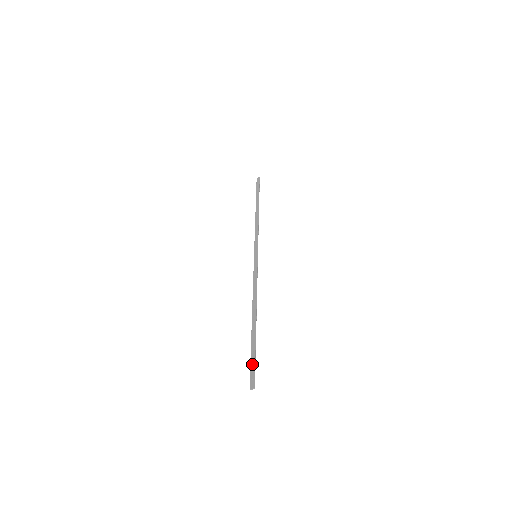
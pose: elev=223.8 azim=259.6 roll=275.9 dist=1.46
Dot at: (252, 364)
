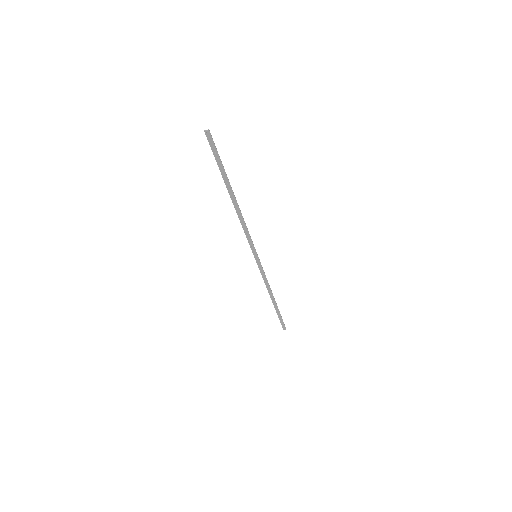
Dot at: (215, 153)
